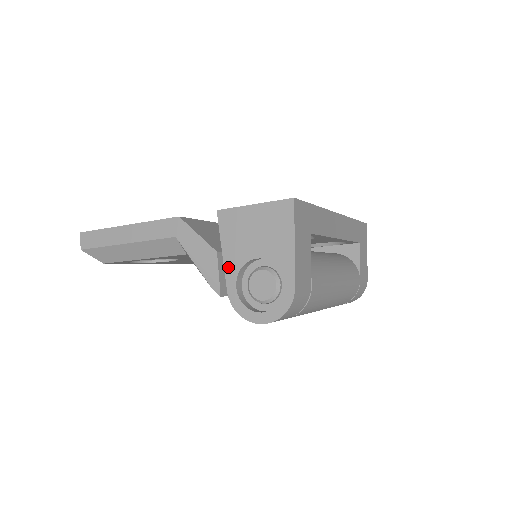
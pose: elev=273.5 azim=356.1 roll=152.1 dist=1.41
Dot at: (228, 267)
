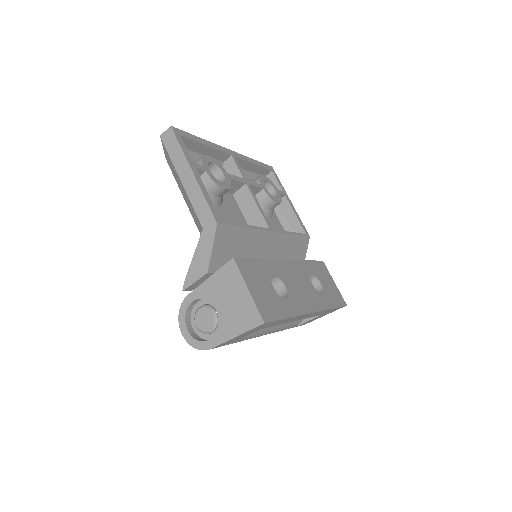
Dot at: (202, 288)
